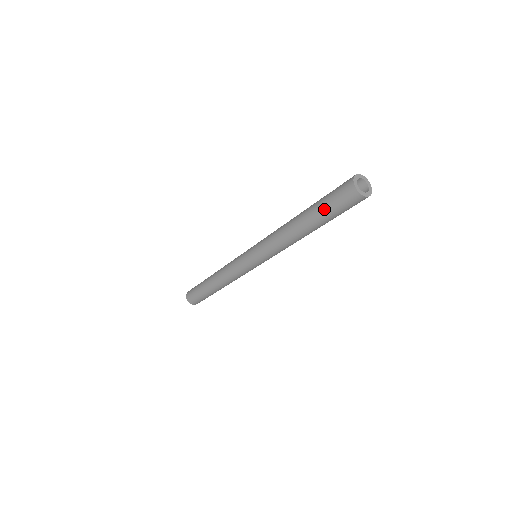
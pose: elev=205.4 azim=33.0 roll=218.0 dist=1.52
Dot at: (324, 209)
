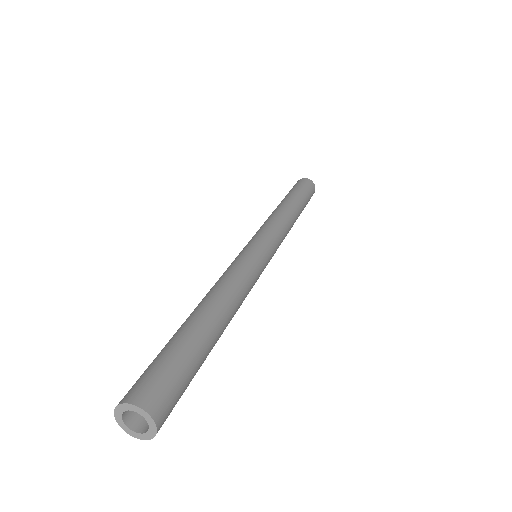
Dot at: occluded
